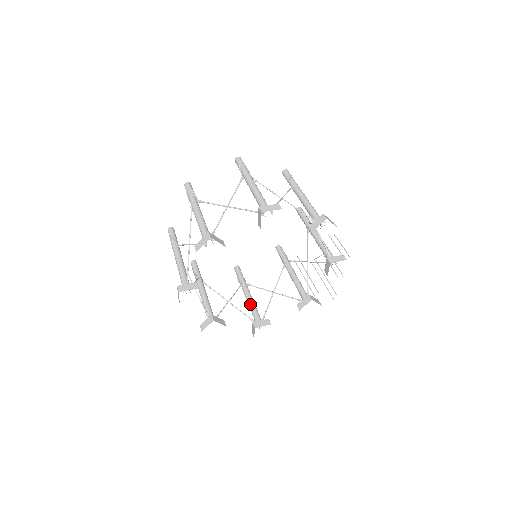
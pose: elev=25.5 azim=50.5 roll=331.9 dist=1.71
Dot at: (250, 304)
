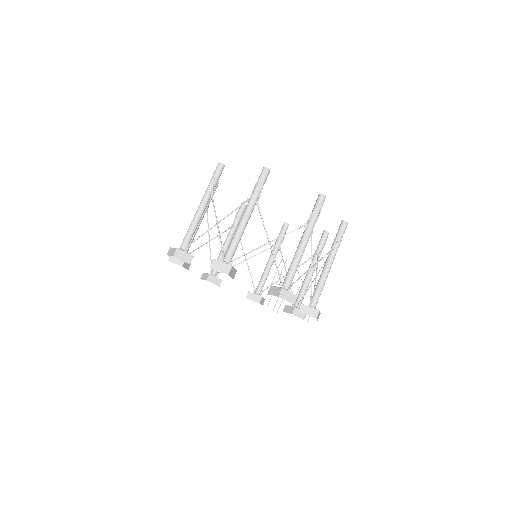
Dot at: occluded
